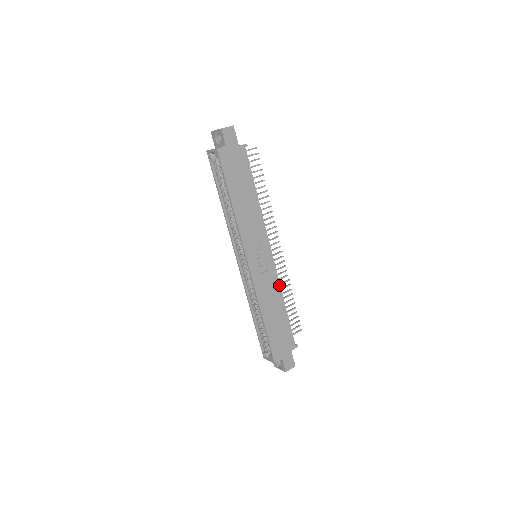
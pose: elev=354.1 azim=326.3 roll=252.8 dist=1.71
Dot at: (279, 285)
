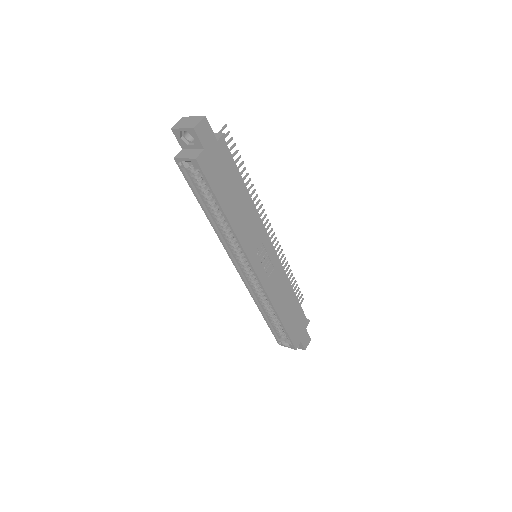
Dot at: (286, 276)
